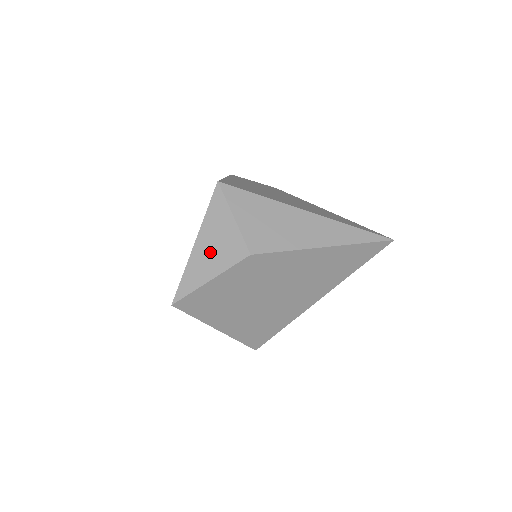
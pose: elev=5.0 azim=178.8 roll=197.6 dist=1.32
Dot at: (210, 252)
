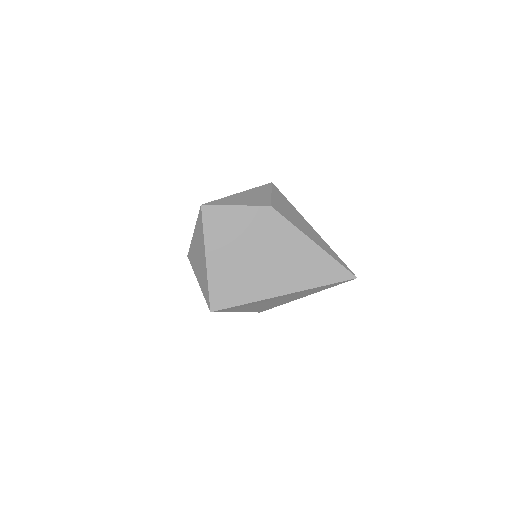
Dot at: (246, 198)
